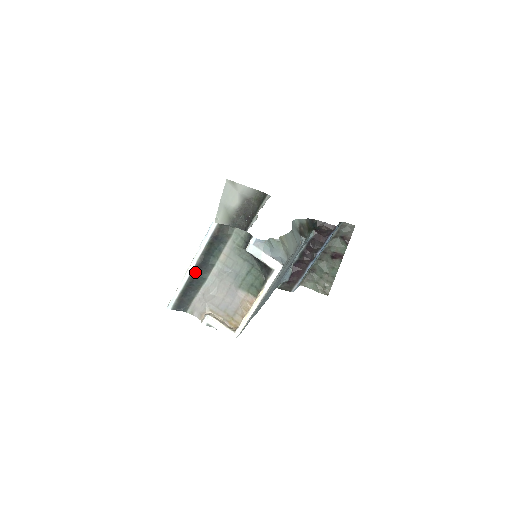
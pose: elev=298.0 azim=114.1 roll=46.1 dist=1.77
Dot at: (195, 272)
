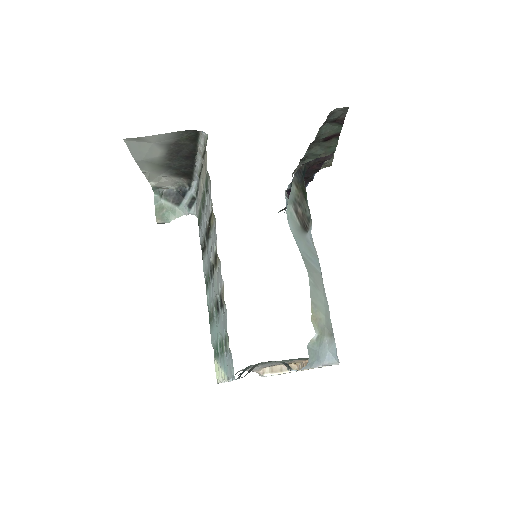
Dot at: occluded
